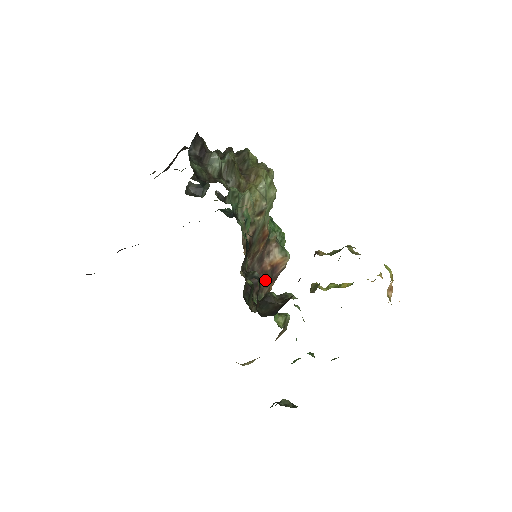
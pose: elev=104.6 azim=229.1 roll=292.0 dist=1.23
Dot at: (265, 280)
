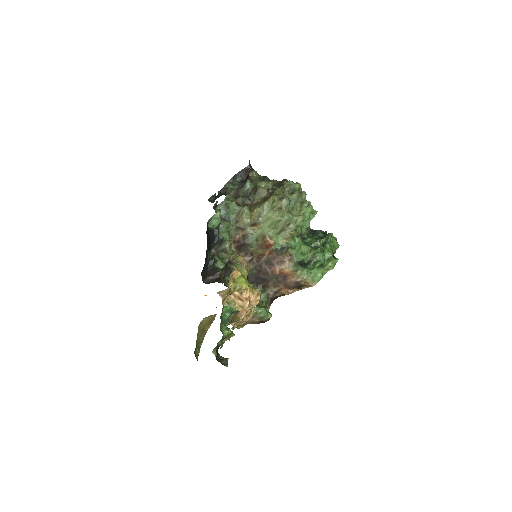
Dot at: (272, 281)
